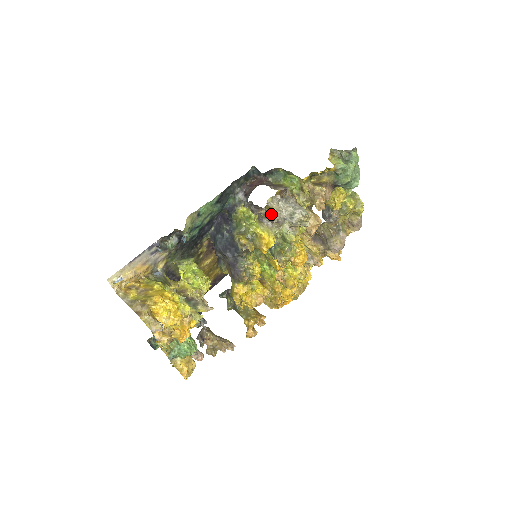
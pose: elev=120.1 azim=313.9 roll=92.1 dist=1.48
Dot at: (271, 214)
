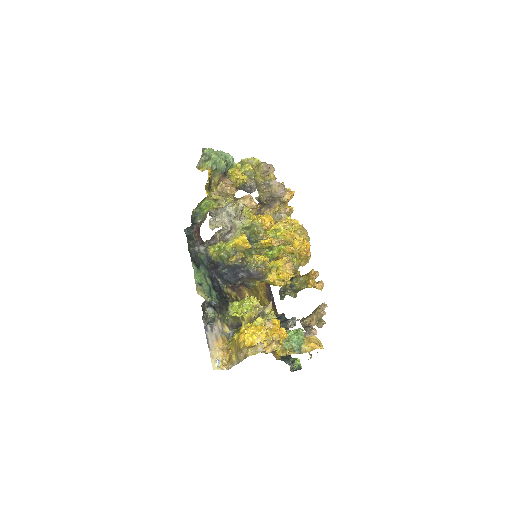
Dot at: occluded
